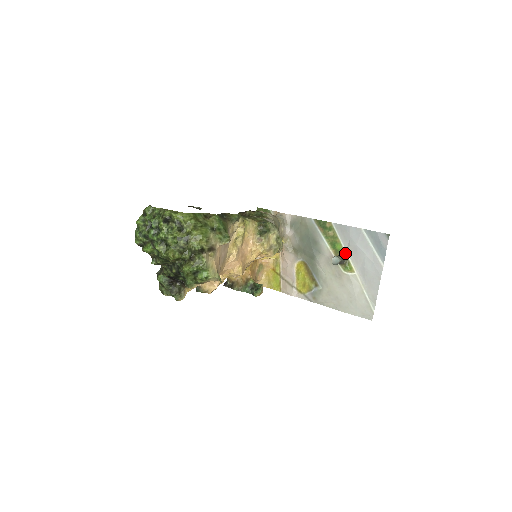
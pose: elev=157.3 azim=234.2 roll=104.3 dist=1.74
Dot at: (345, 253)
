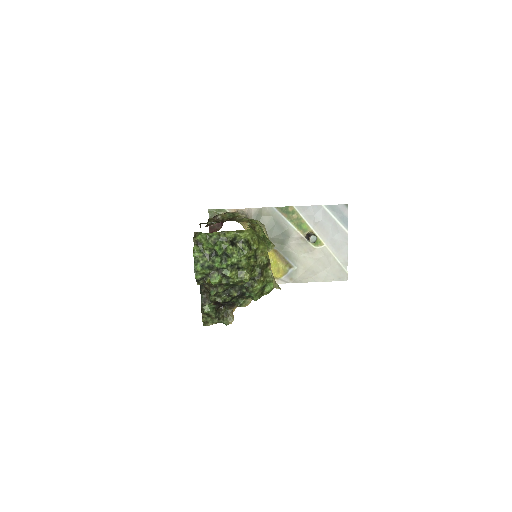
Dot at: (312, 230)
